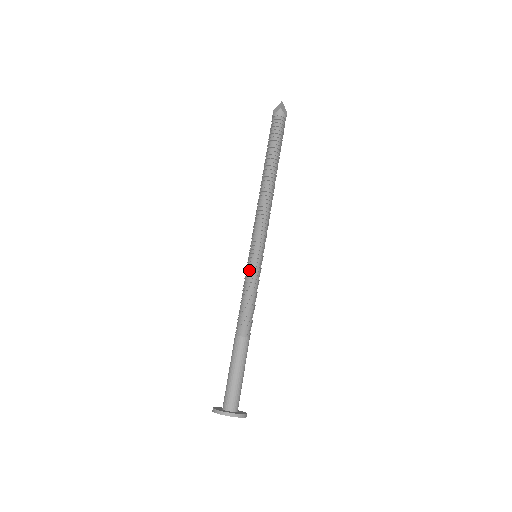
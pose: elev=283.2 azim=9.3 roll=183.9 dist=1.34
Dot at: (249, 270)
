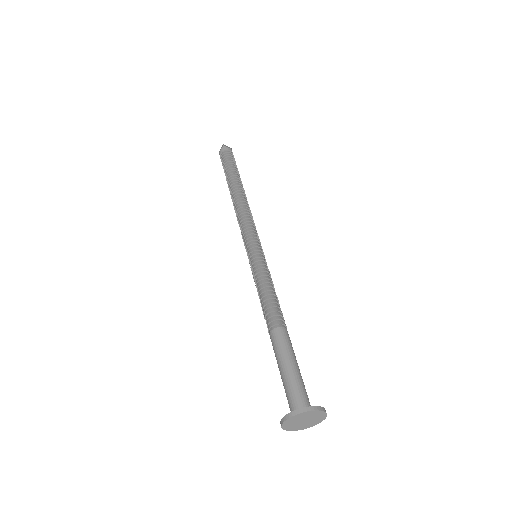
Dot at: (254, 268)
